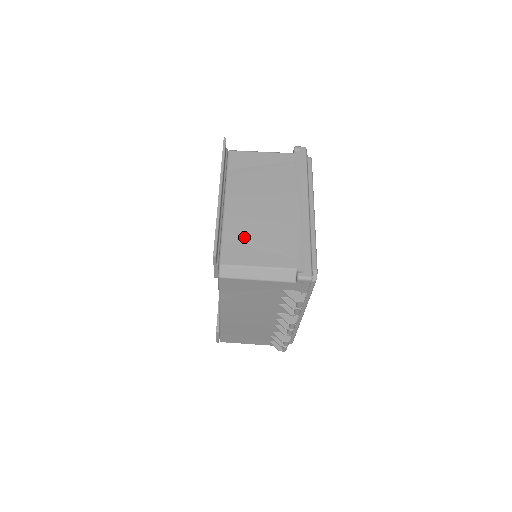
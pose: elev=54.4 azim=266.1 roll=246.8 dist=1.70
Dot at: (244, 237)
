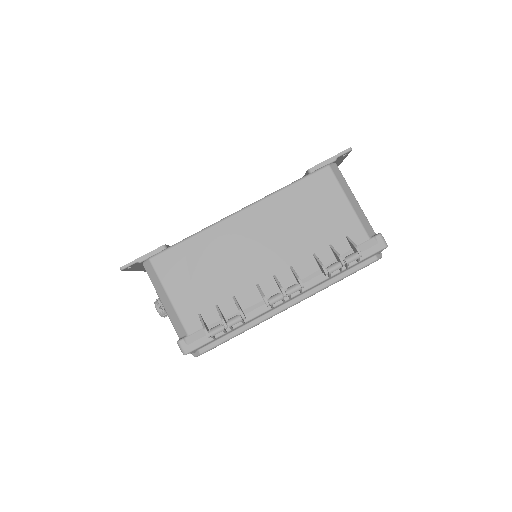
Dot at: occluded
